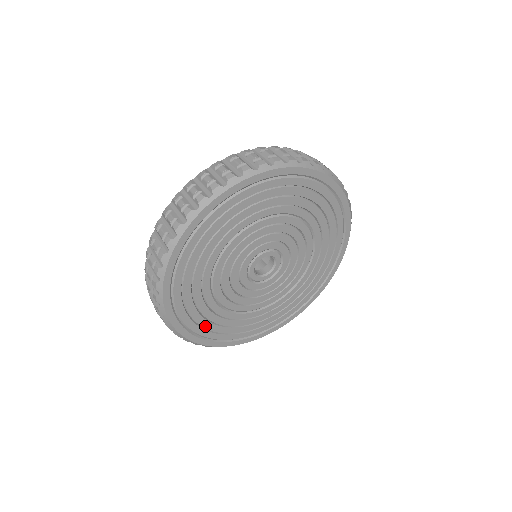
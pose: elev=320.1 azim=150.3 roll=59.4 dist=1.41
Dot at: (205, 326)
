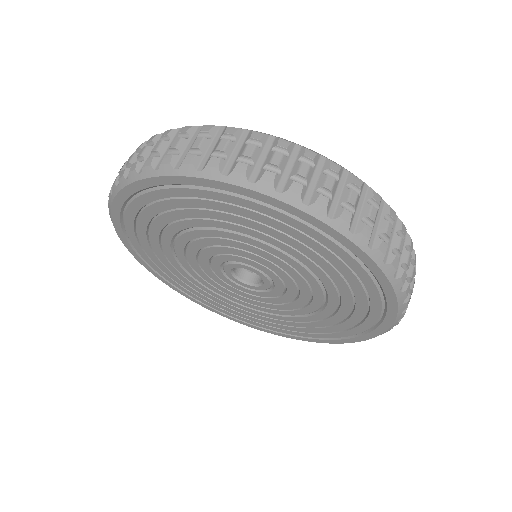
Dot at: (240, 315)
